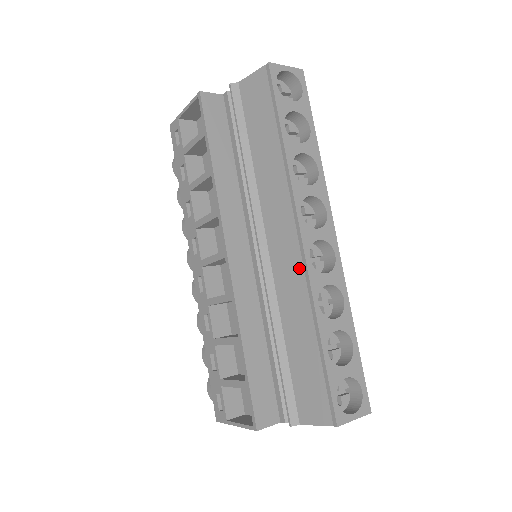
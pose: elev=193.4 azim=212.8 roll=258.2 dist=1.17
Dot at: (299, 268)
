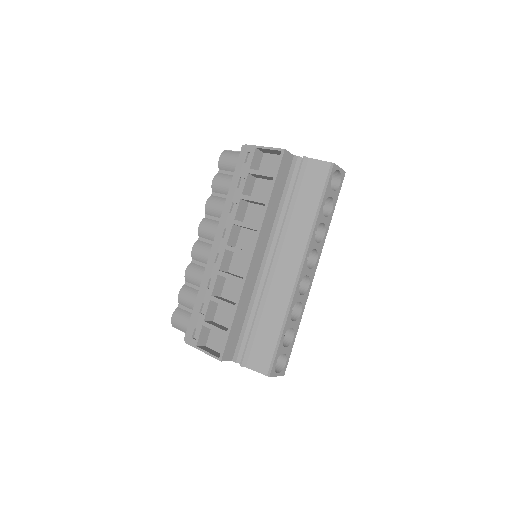
Dot at: (291, 286)
